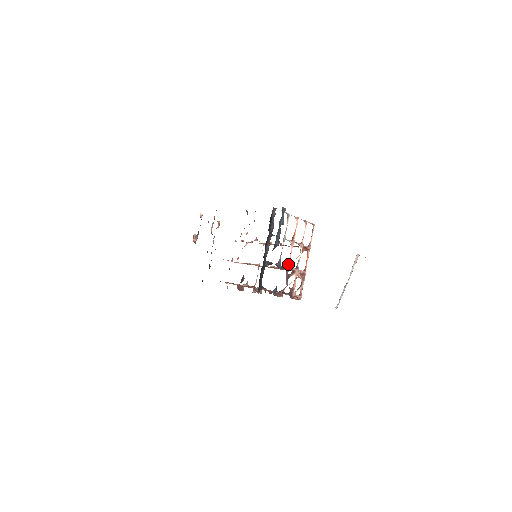
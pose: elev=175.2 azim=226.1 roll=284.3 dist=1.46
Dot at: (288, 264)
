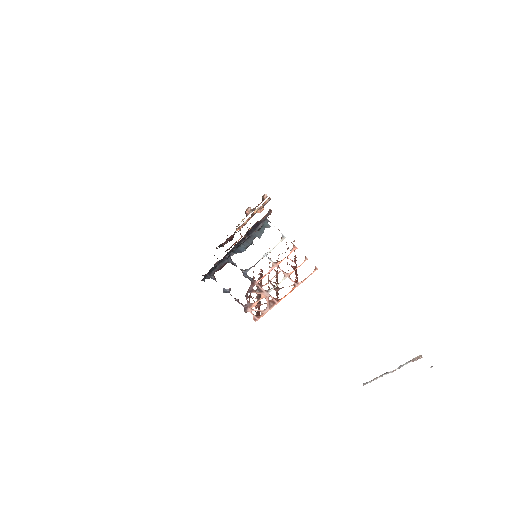
Dot at: (258, 280)
